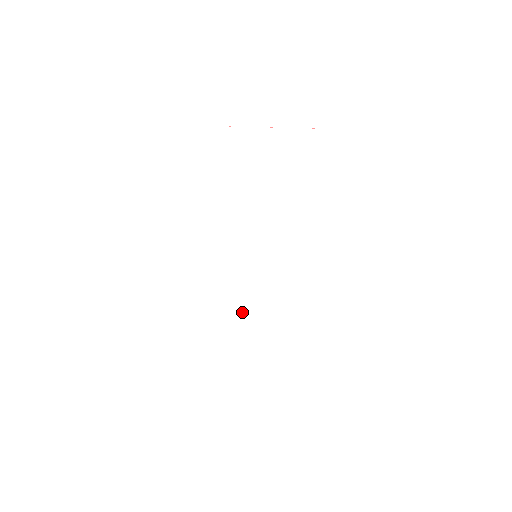
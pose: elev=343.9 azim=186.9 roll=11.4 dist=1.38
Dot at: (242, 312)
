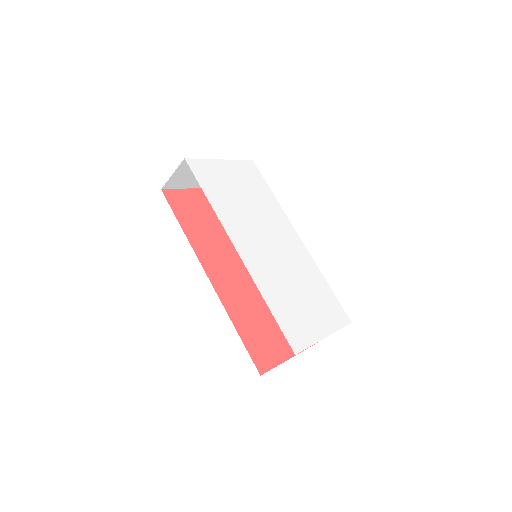
Dot at: (287, 281)
